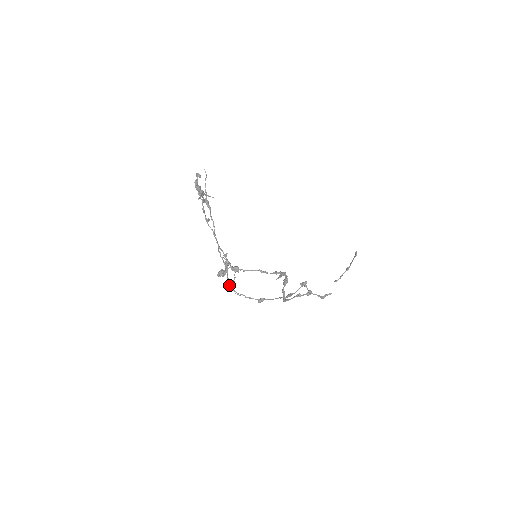
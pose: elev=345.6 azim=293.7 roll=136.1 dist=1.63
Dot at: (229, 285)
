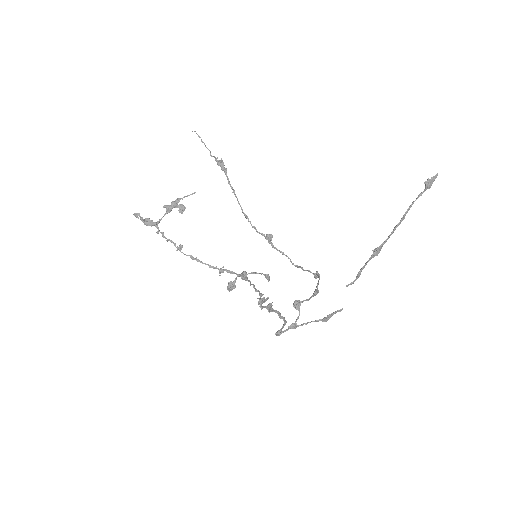
Dot at: occluded
